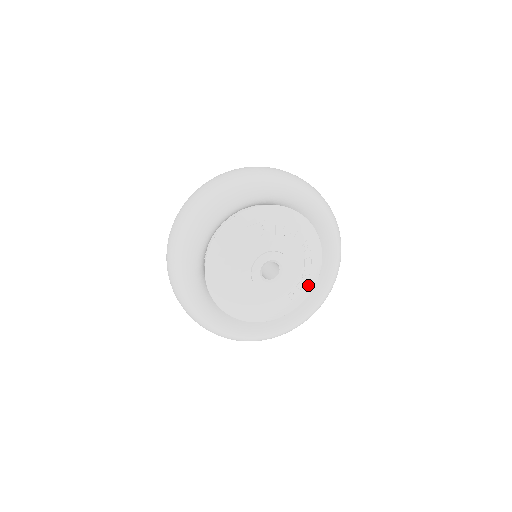
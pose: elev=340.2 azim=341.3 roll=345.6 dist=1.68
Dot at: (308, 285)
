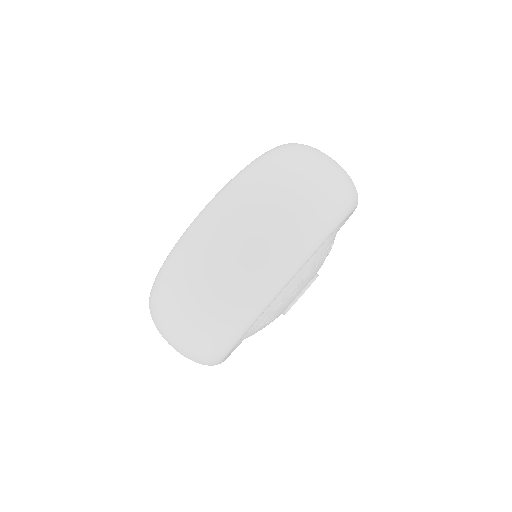
Dot at: occluded
